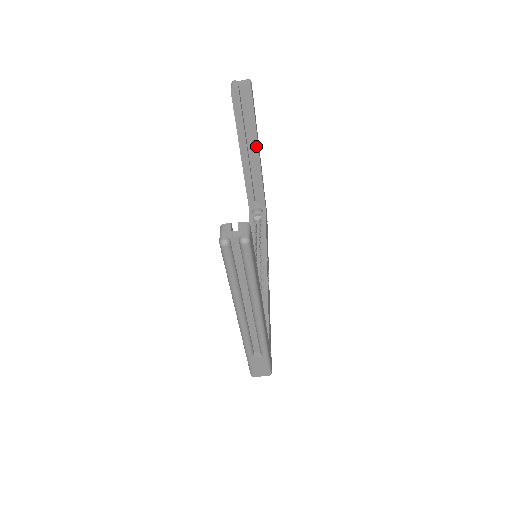
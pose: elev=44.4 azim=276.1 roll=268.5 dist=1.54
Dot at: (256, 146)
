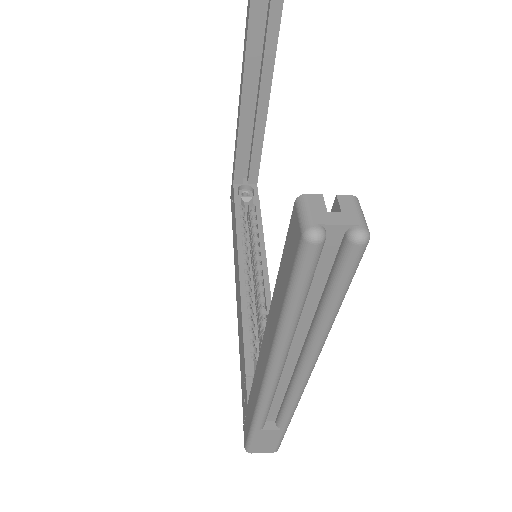
Dot at: (267, 89)
